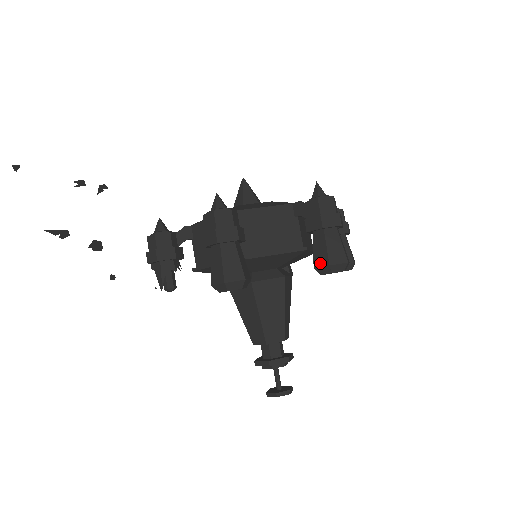
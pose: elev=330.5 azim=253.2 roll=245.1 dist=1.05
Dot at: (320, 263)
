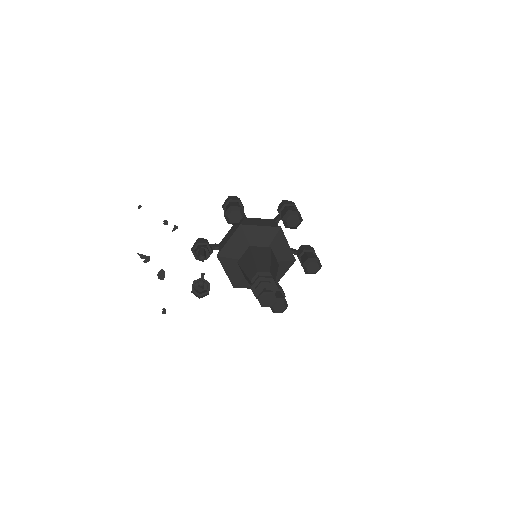
Dot at: (284, 214)
